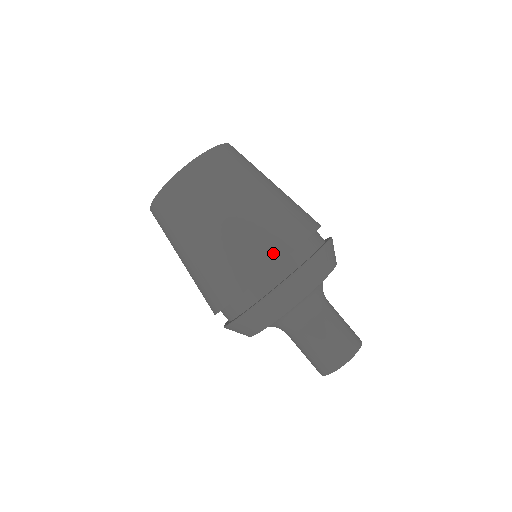
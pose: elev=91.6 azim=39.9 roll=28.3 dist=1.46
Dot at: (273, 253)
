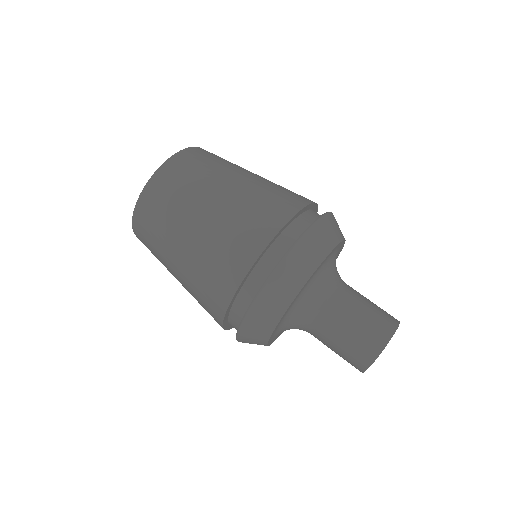
Dot at: (298, 199)
